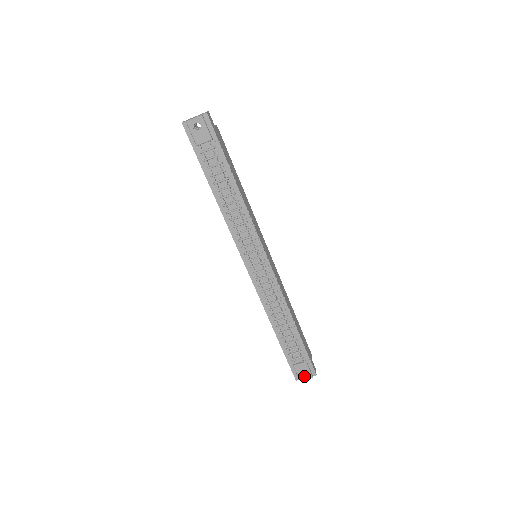
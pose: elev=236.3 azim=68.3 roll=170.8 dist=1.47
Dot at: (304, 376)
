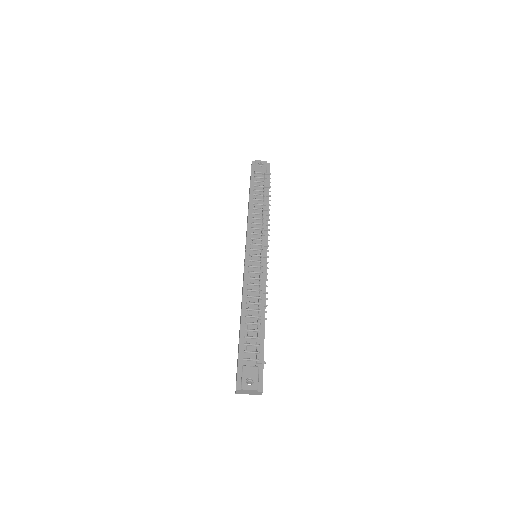
Dot at: (249, 385)
